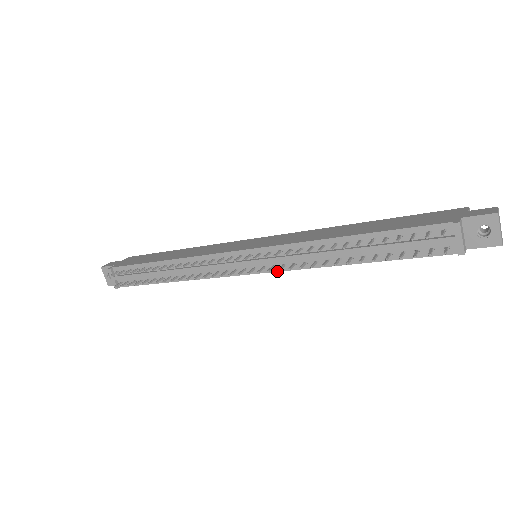
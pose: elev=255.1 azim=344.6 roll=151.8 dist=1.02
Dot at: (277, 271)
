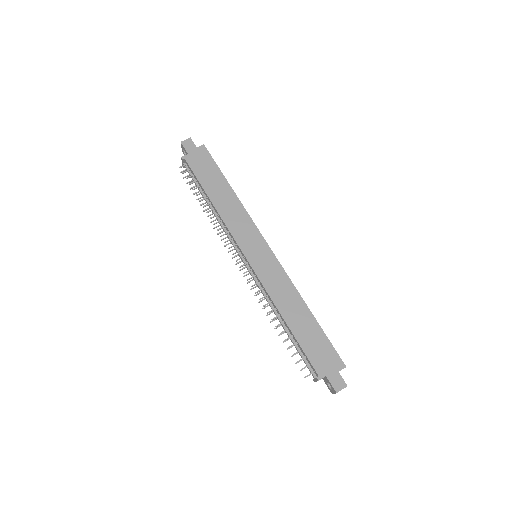
Dot at: occluded
